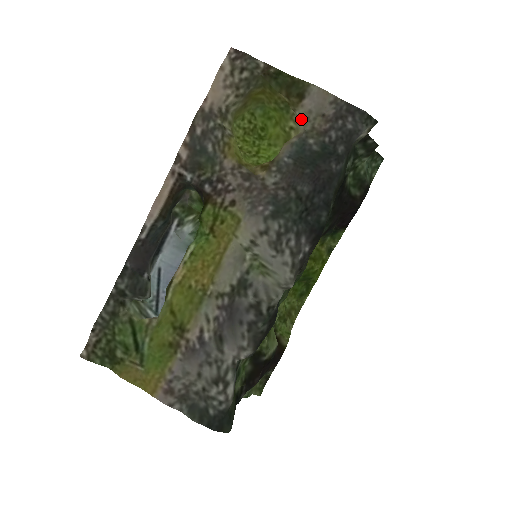
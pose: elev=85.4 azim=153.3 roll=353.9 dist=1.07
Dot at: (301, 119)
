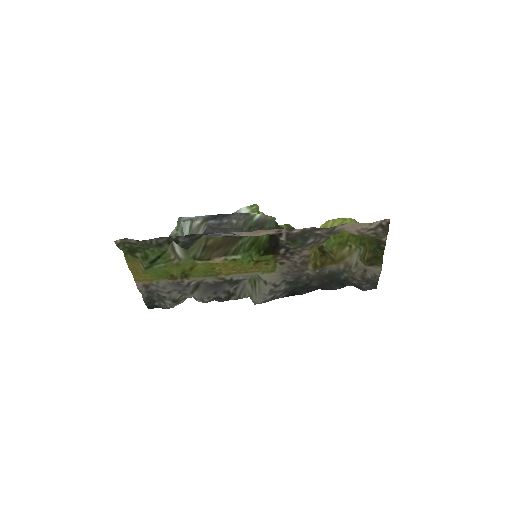
Dot at: (358, 263)
